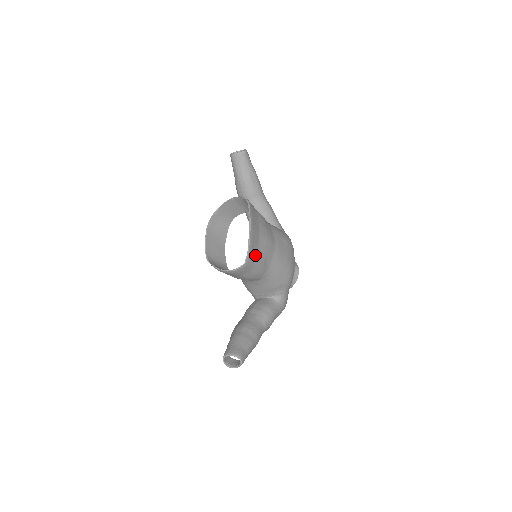
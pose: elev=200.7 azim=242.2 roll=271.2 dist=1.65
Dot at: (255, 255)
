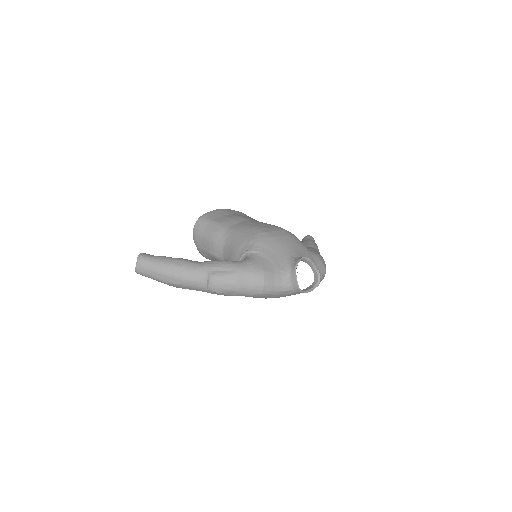
Dot at: (214, 218)
